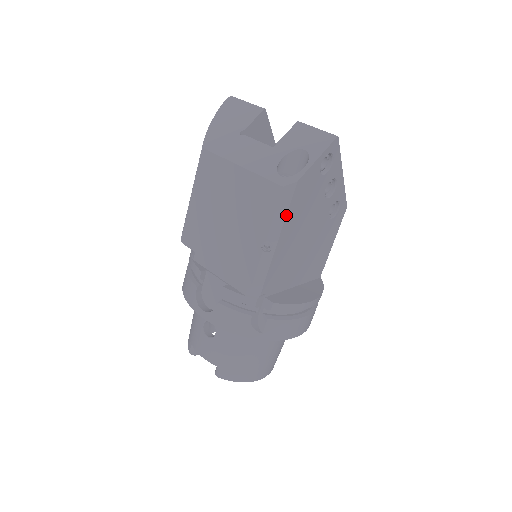
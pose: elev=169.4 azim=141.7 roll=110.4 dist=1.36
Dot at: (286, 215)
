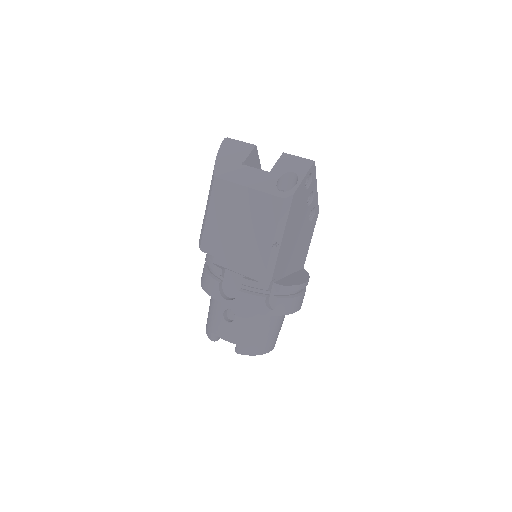
Dot at: (287, 219)
